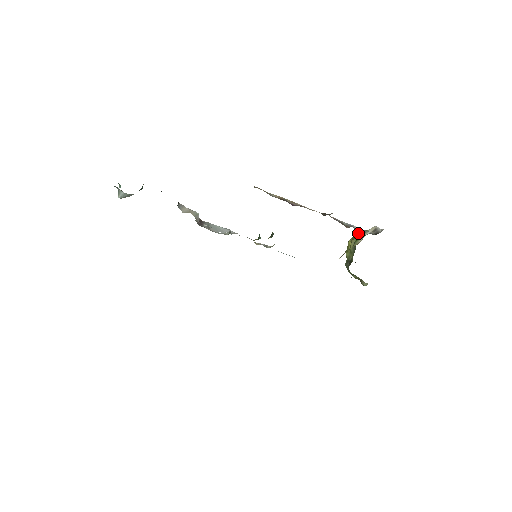
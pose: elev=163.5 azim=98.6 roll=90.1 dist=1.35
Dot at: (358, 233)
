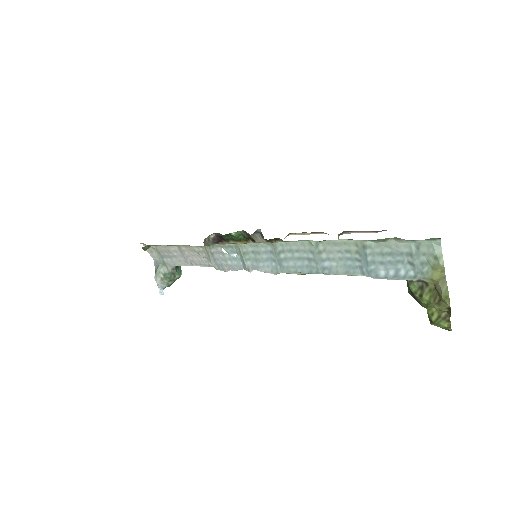
Dot at: occluded
